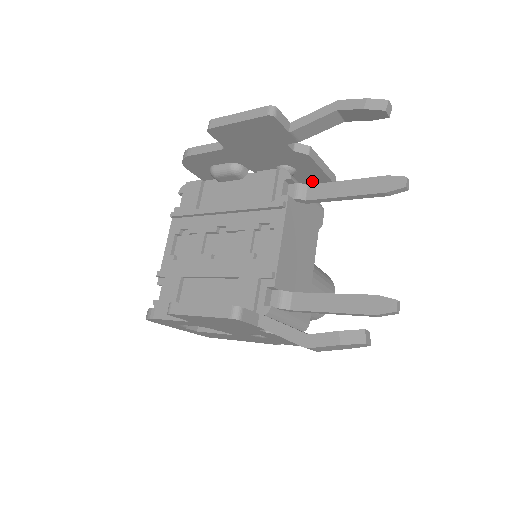
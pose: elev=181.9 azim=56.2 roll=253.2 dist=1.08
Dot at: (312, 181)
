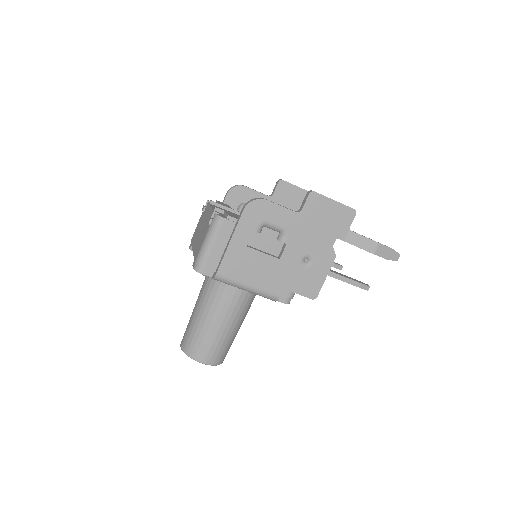
Dot at: occluded
